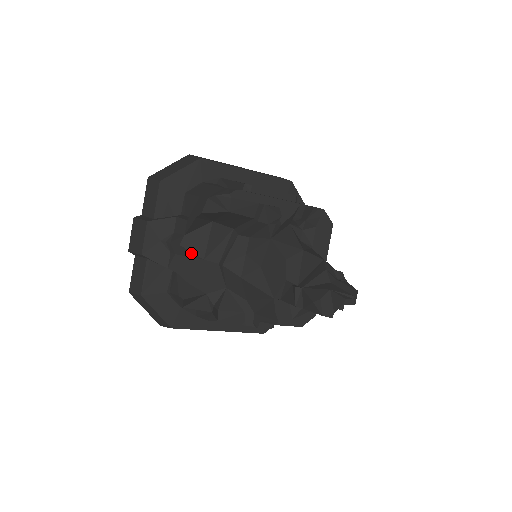
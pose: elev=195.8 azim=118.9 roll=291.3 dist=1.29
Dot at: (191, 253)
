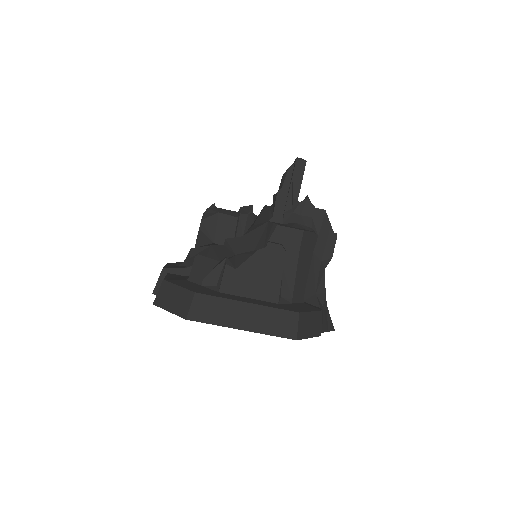
Dot at: (201, 248)
